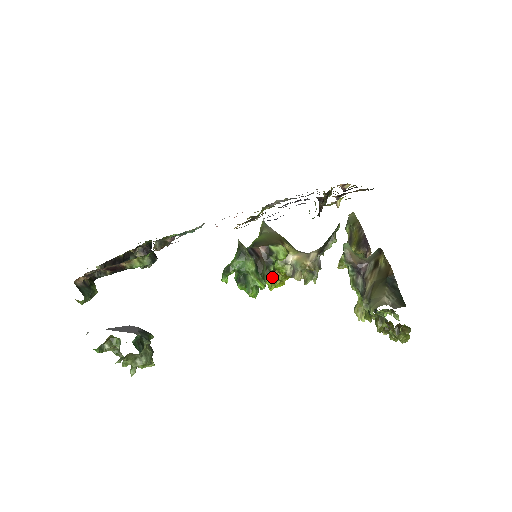
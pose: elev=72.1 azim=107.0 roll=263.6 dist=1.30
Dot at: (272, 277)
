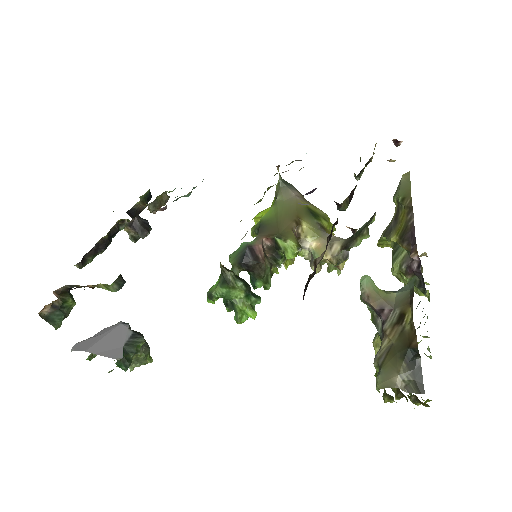
Dot at: (285, 263)
